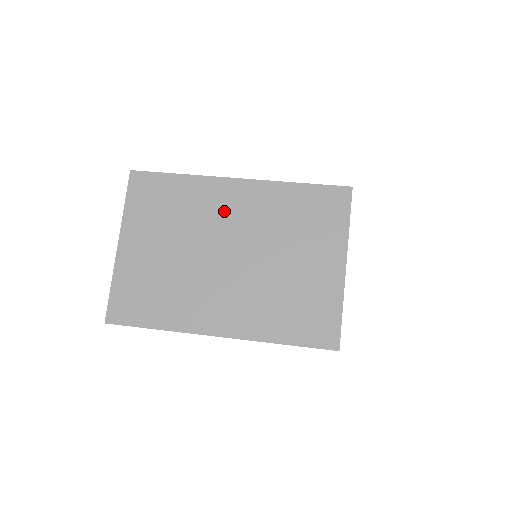
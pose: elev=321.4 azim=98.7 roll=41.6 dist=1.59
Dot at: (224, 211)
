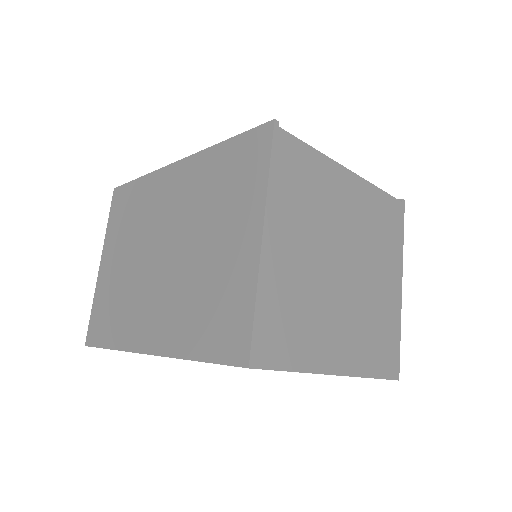
Dot at: (164, 203)
